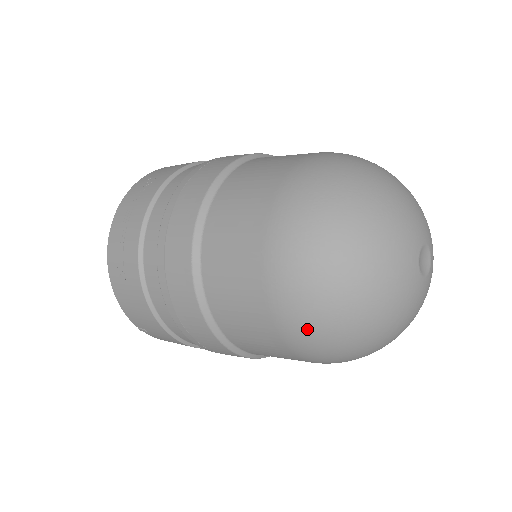
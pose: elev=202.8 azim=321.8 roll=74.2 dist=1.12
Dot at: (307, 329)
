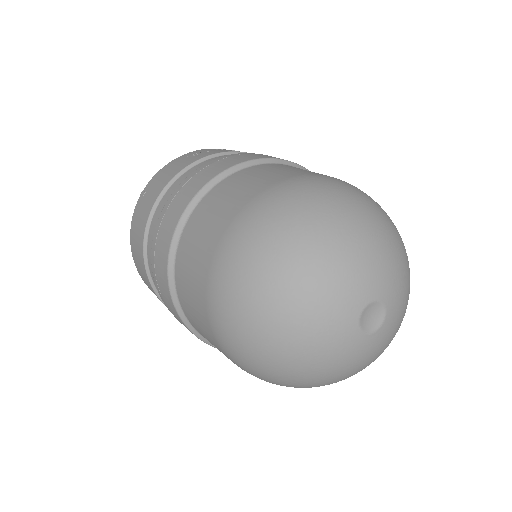
Dot at: (263, 219)
